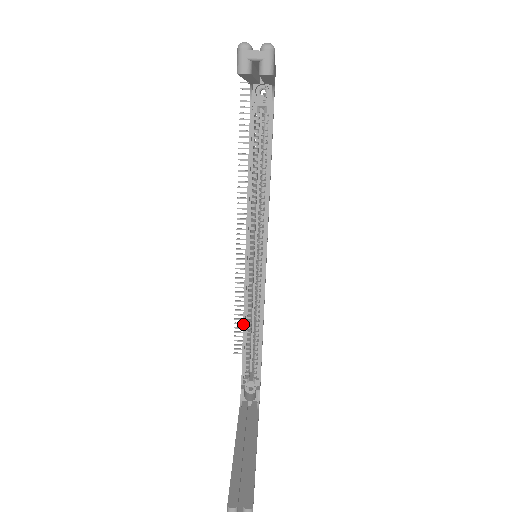
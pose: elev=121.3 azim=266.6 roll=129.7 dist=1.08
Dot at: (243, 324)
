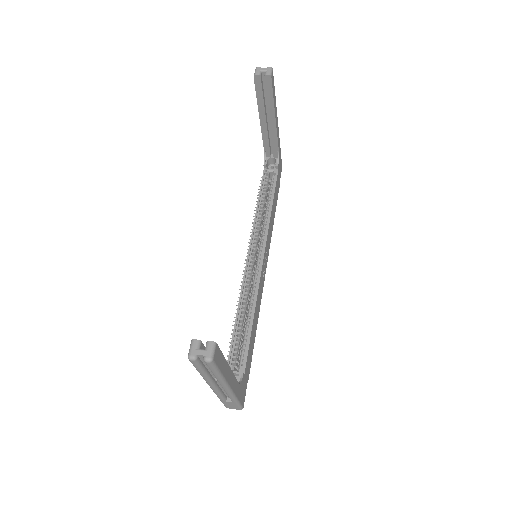
Dot at: (237, 309)
